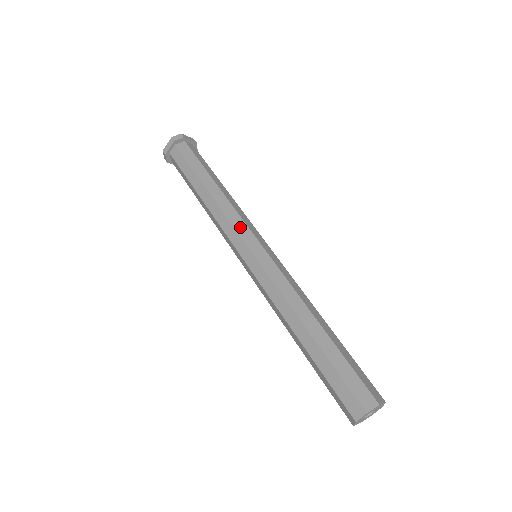
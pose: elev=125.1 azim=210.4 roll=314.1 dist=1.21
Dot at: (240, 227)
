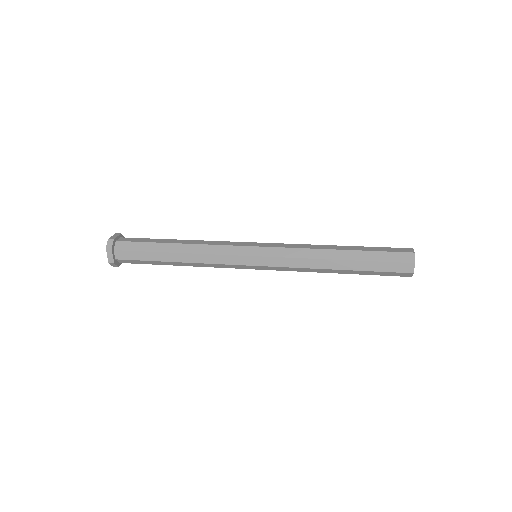
Dot at: occluded
